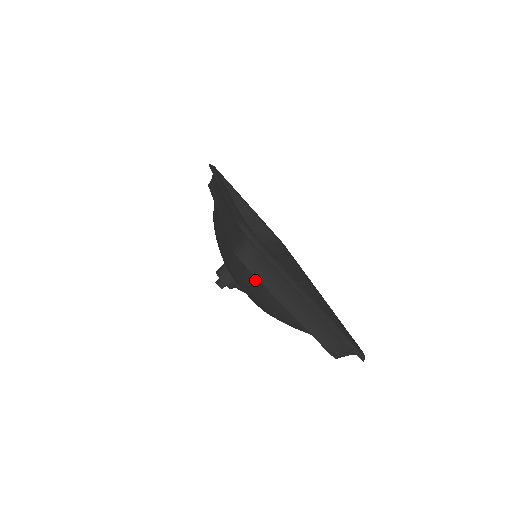
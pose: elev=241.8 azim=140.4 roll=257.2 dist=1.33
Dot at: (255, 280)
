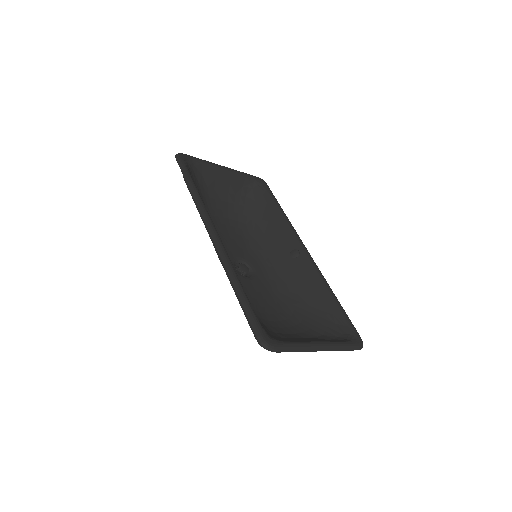
Dot at: occluded
